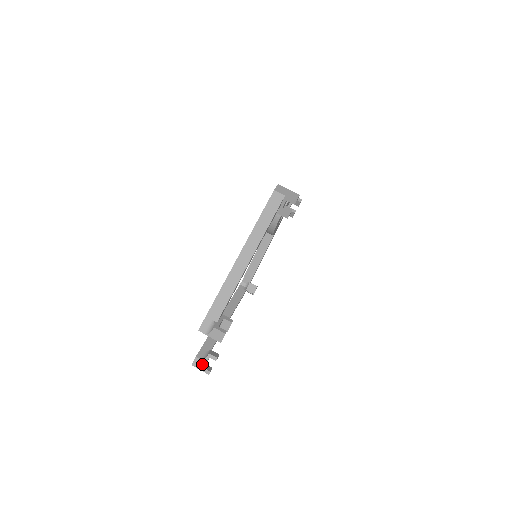
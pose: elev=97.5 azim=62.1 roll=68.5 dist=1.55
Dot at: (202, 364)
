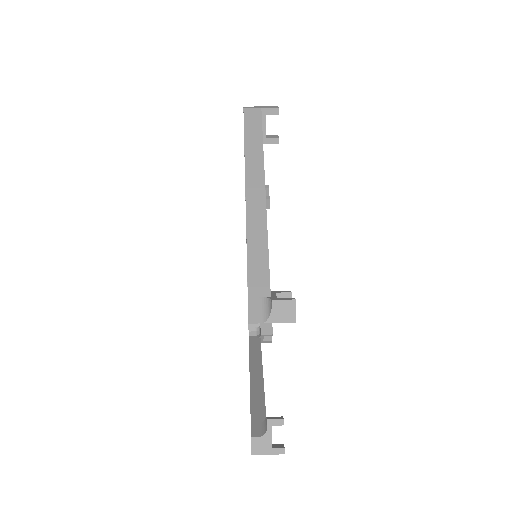
Dot at: (266, 443)
